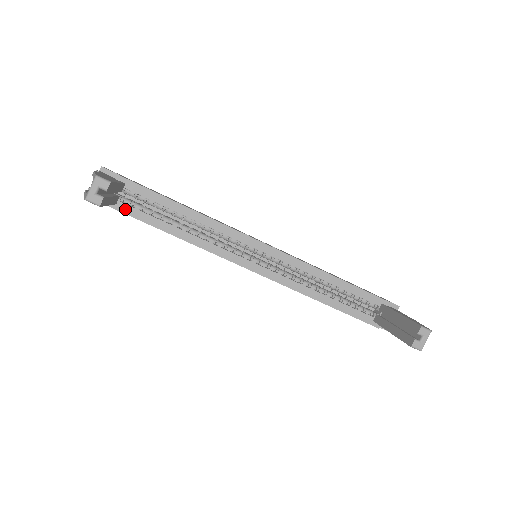
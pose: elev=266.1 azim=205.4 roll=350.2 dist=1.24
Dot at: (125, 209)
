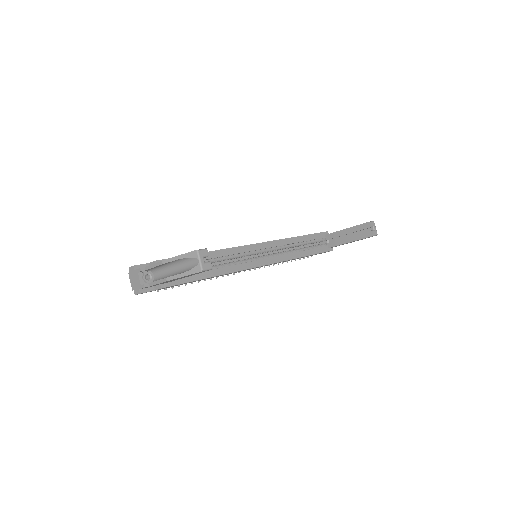
Dot at: (175, 282)
